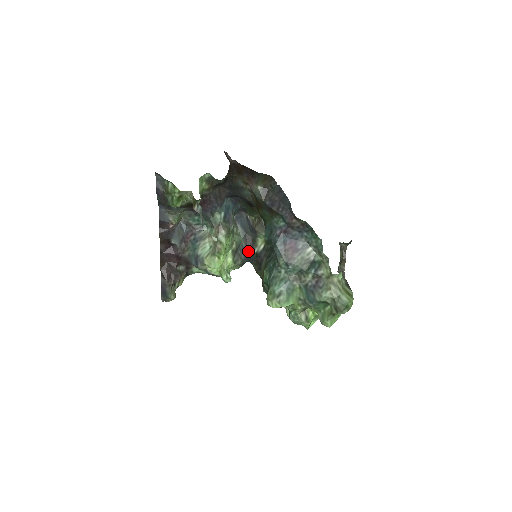
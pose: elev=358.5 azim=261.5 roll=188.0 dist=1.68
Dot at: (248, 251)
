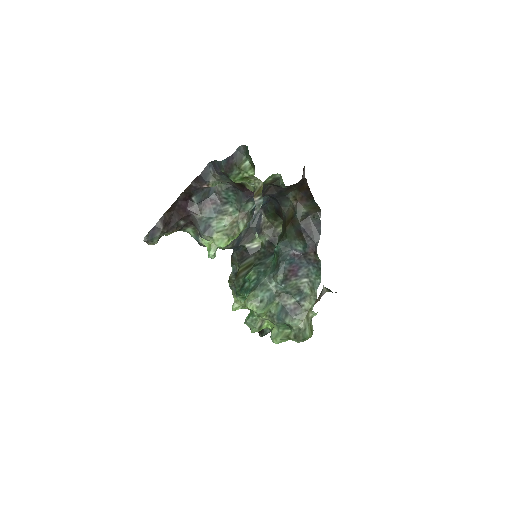
Dot at: (241, 241)
